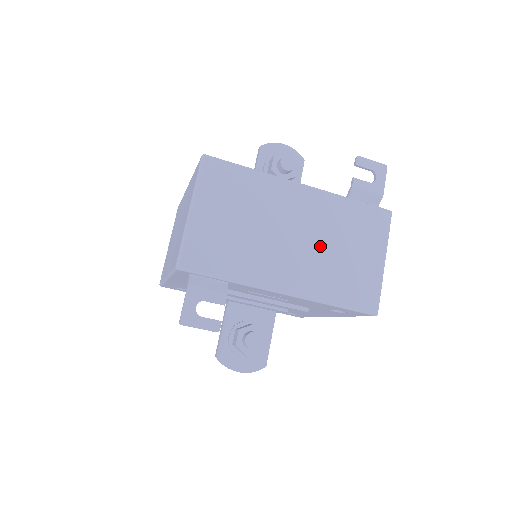
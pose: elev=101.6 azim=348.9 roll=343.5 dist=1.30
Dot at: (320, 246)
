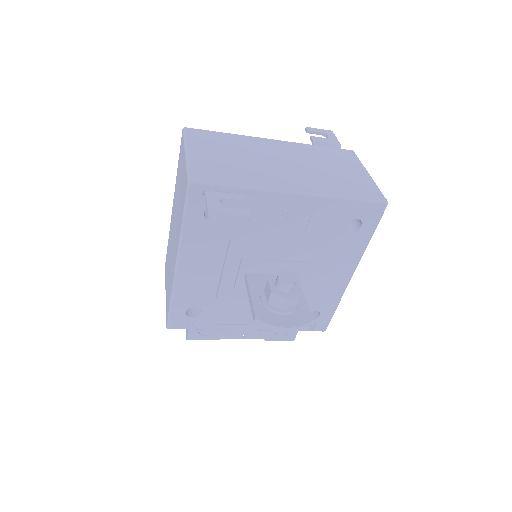
Dot at: (309, 167)
